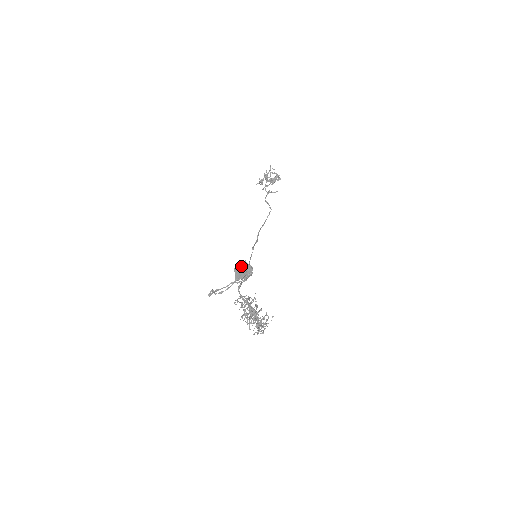
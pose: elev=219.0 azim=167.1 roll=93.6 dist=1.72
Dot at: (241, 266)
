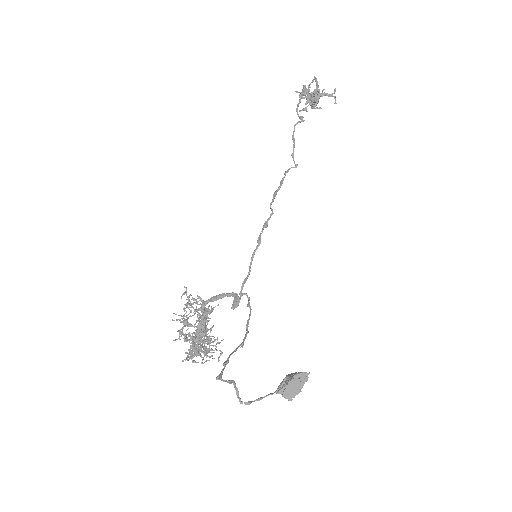
Dot at: (302, 384)
